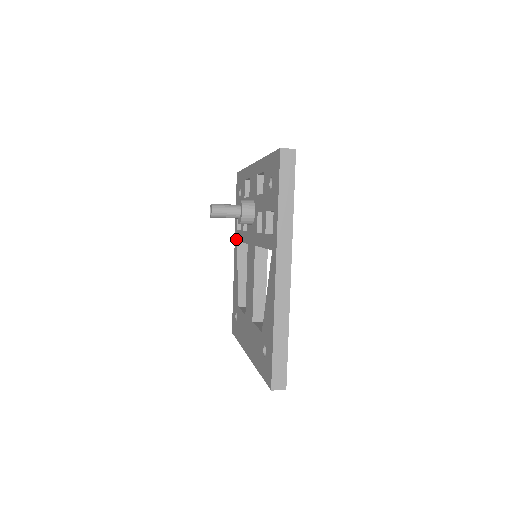
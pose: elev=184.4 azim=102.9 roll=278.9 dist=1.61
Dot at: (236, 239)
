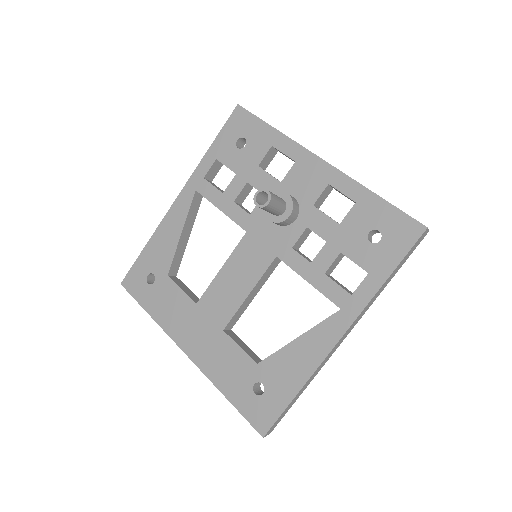
Dot at: (196, 187)
